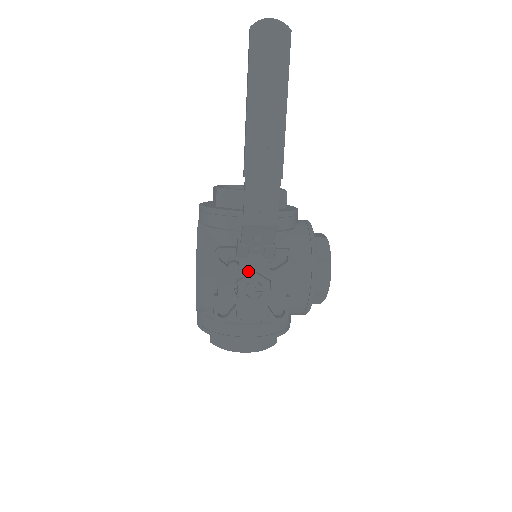
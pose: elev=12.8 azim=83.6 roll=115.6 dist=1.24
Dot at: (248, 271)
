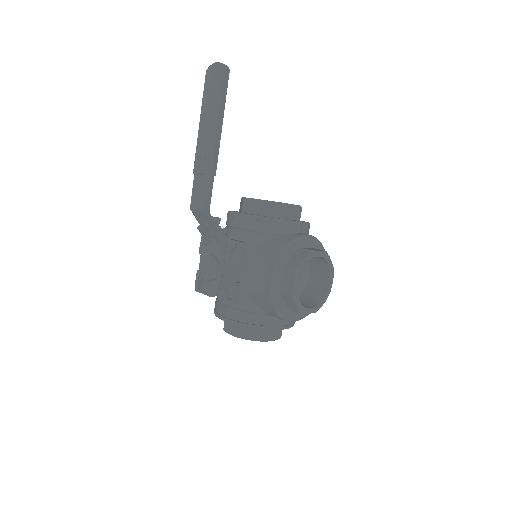
Dot at: (211, 253)
